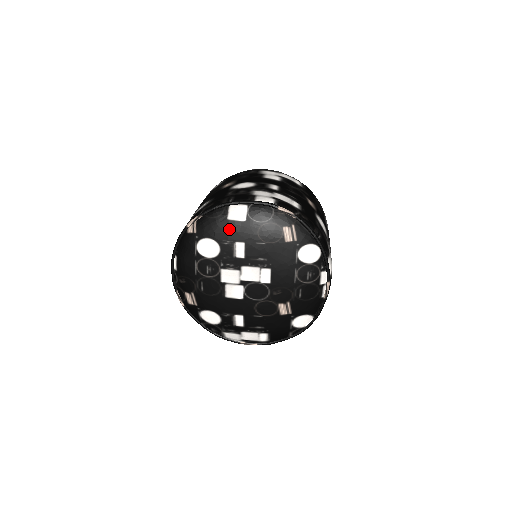
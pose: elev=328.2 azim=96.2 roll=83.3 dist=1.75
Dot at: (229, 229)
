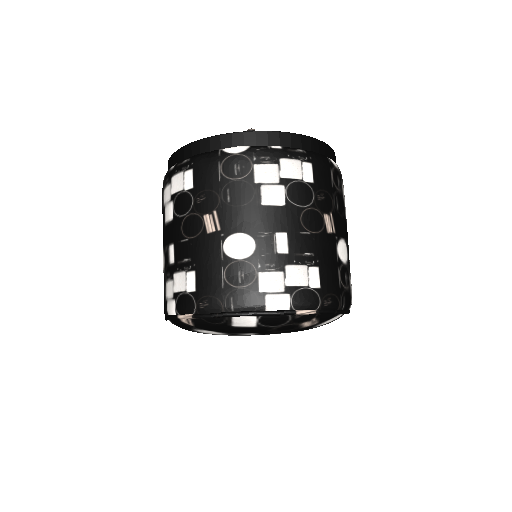
Dot at: (236, 330)
